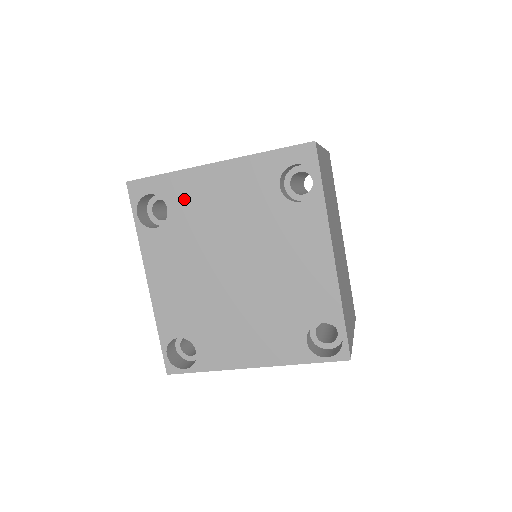
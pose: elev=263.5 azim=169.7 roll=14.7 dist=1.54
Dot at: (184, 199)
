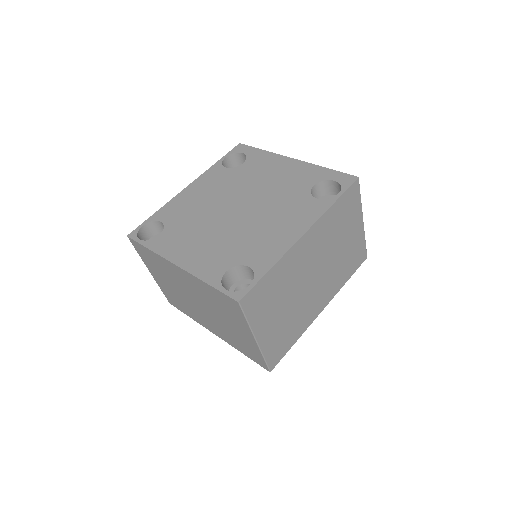
Dot at: (257, 164)
